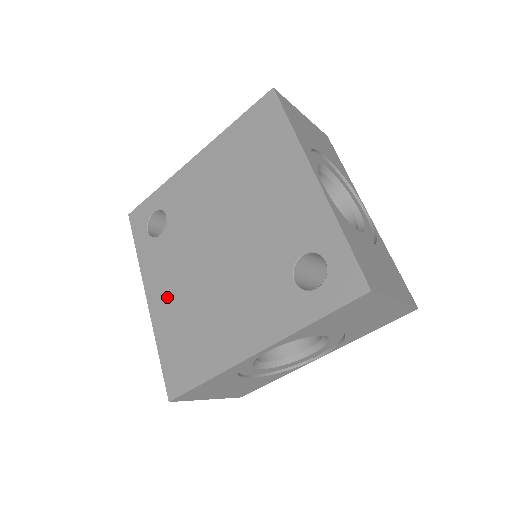
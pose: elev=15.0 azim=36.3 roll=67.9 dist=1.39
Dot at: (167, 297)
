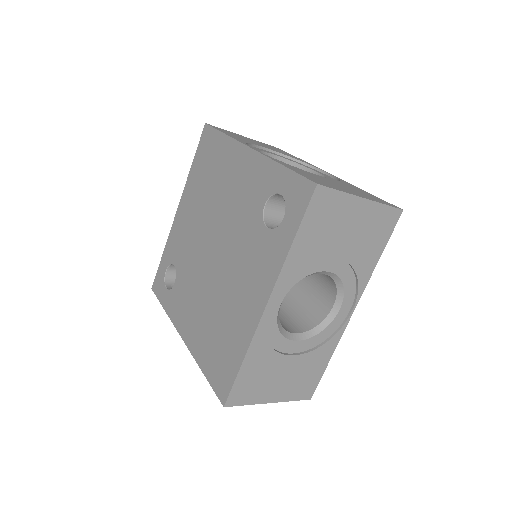
Dot at: (194, 323)
